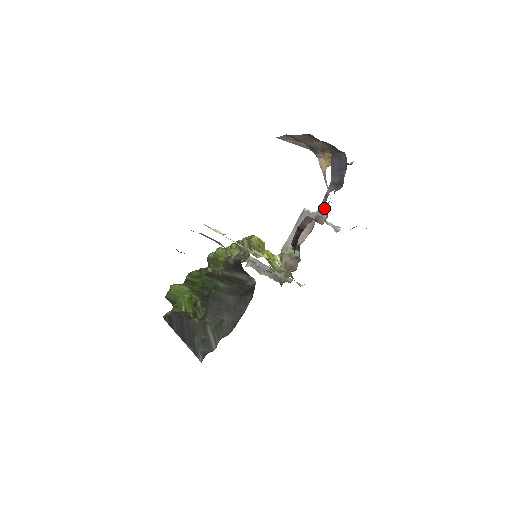
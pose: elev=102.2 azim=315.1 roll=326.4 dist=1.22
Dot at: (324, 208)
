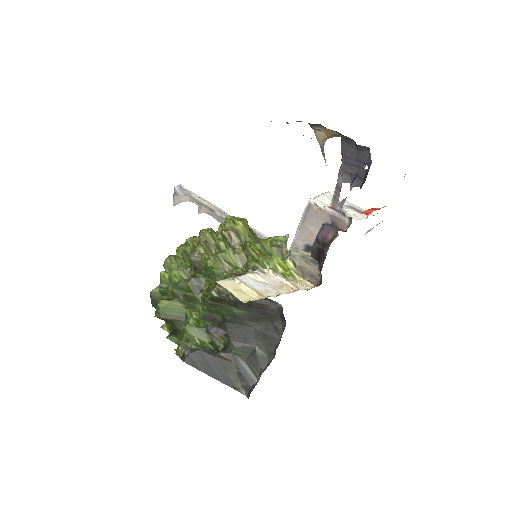
Dot at: (339, 205)
